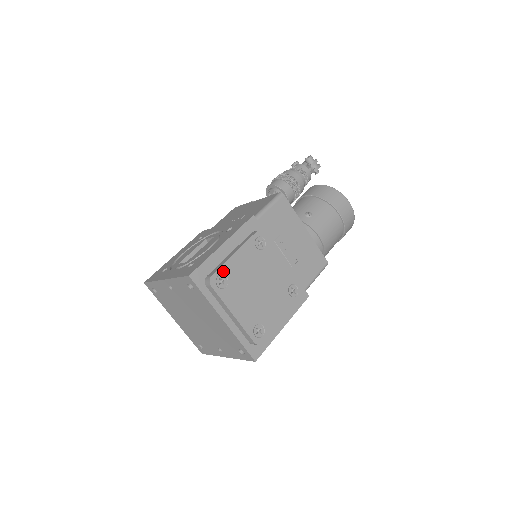
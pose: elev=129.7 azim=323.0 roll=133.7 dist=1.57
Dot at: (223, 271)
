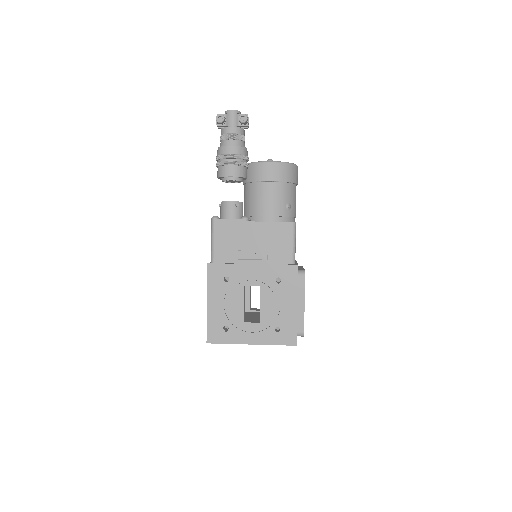
Dot at: occluded
